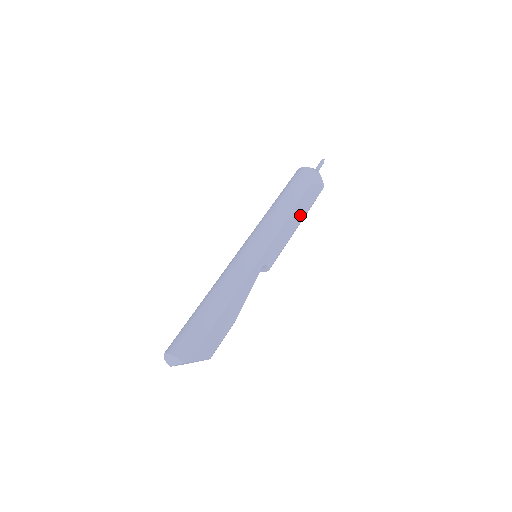
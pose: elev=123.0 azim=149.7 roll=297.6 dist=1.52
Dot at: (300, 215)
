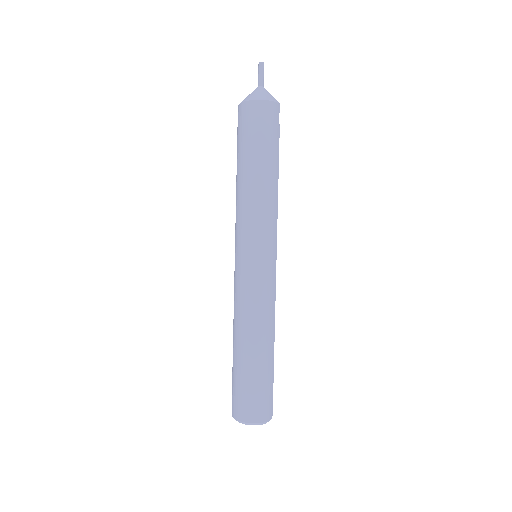
Dot at: occluded
